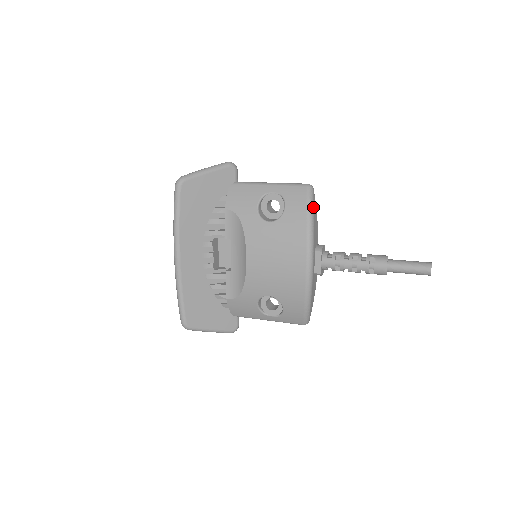
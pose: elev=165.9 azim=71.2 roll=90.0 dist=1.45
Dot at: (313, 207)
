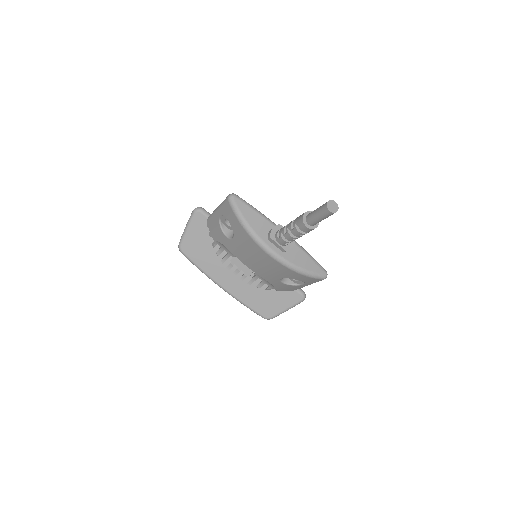
Dot at: (240, 212)
